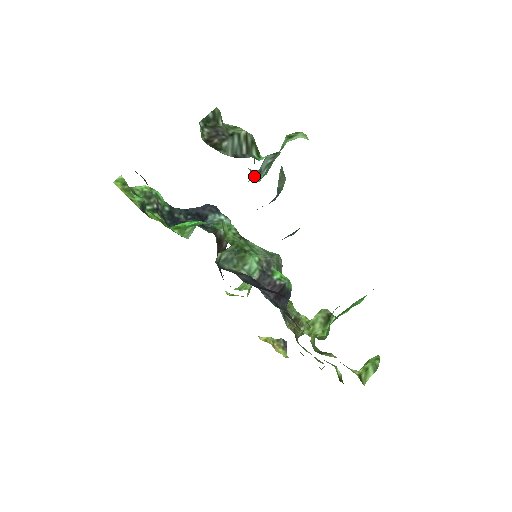
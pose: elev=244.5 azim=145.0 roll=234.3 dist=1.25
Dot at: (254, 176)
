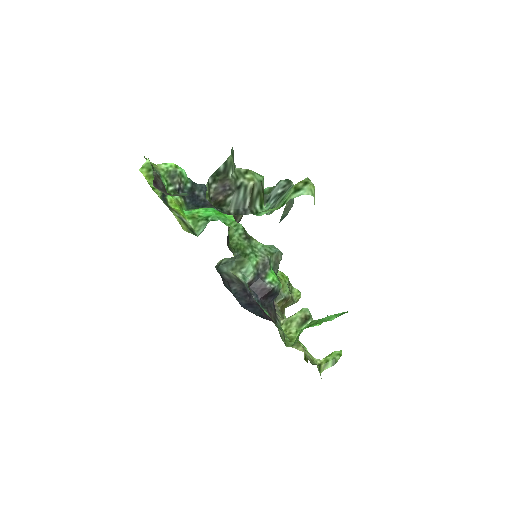
Dot at: occluded
